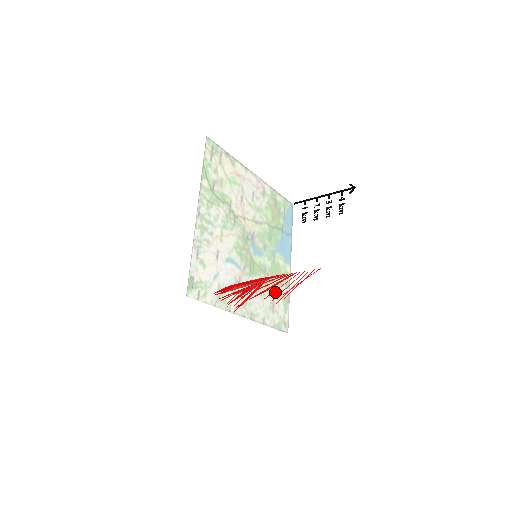
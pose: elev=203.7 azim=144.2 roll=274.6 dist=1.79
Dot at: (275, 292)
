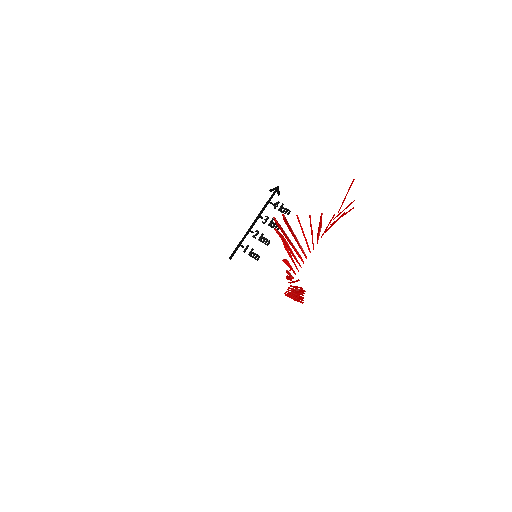
Dot at: occluded
